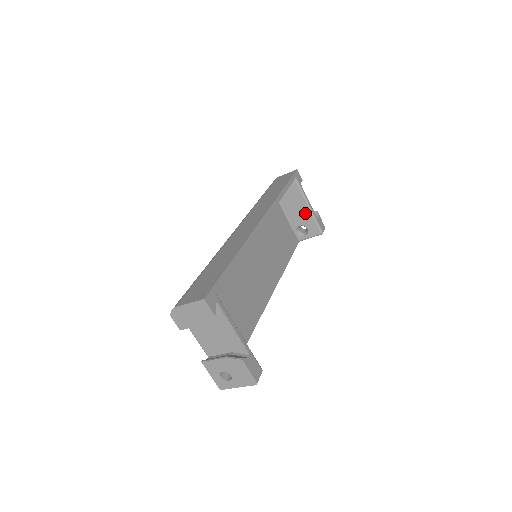
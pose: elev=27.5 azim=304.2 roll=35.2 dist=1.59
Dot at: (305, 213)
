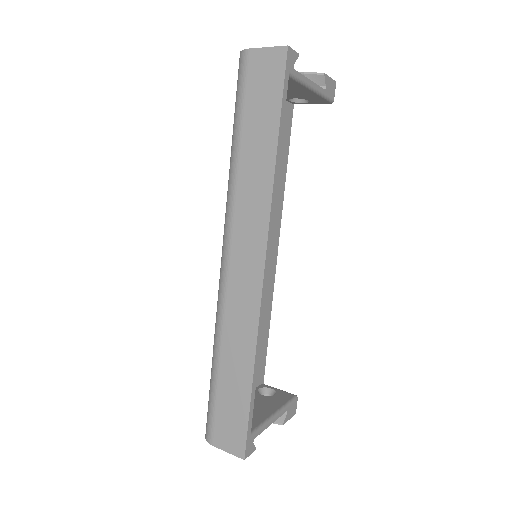
Dot at: (305, 94)
